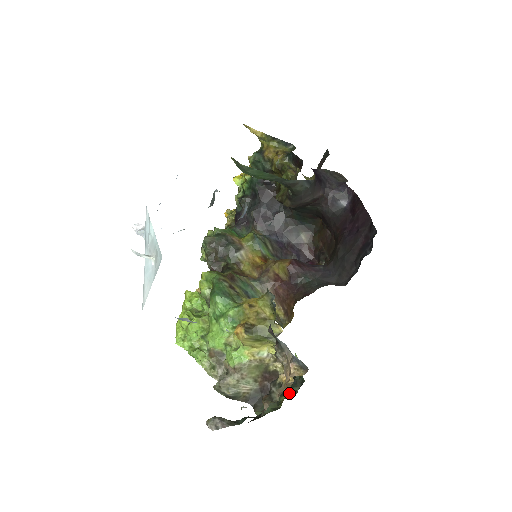
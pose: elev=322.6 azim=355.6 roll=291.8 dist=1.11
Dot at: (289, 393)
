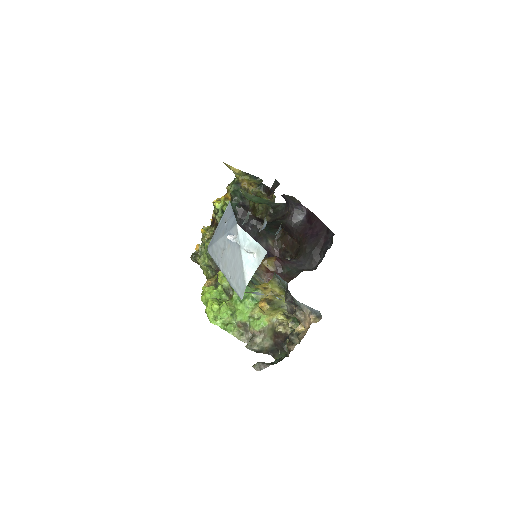
Dot at: occluded
